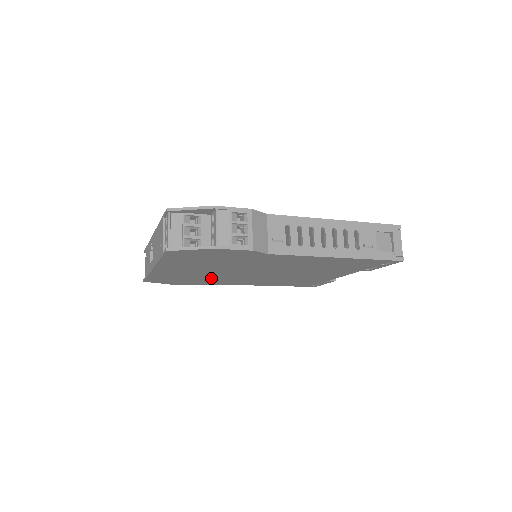
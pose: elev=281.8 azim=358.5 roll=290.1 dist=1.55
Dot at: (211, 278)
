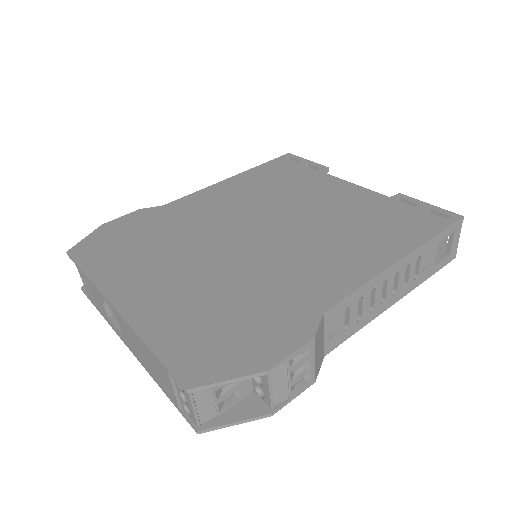
Dot at: occluded
